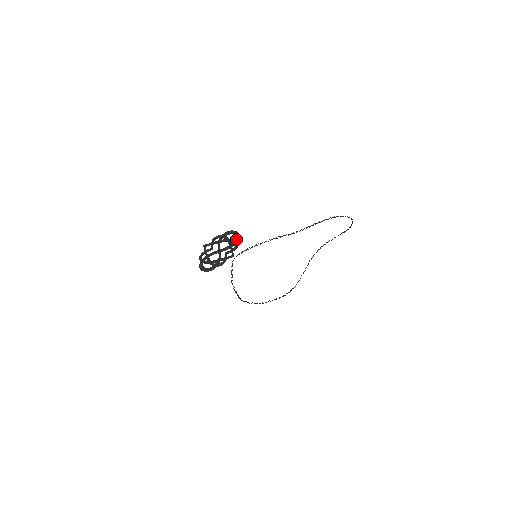
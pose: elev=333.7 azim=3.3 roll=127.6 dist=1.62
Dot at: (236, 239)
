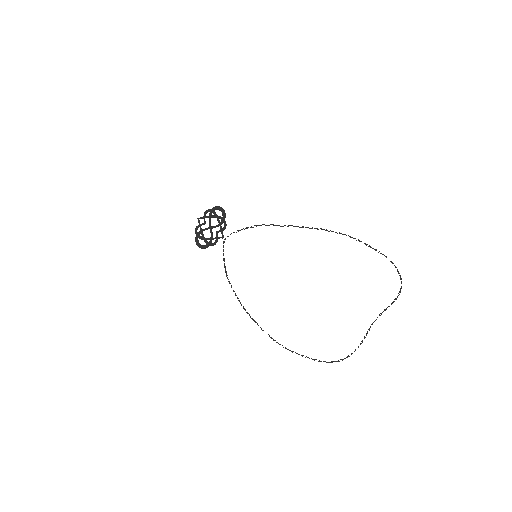
Dot at: (223, 216)
